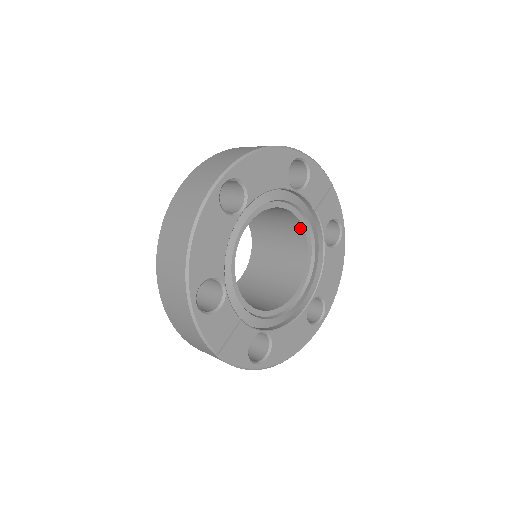
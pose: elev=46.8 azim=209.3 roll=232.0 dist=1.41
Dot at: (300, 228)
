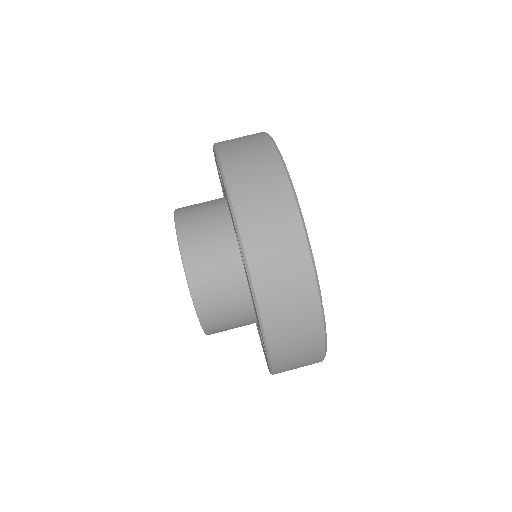
Dot at: occluded
